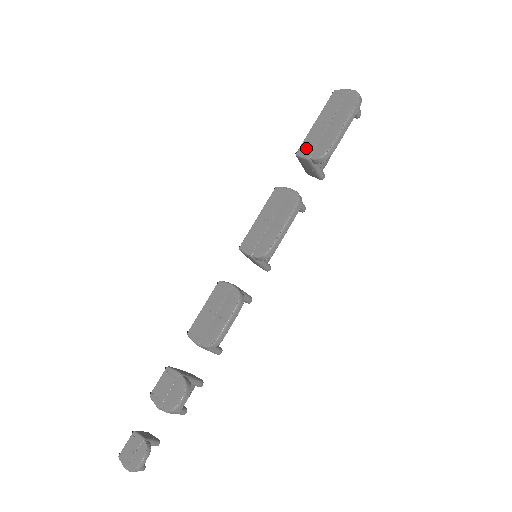
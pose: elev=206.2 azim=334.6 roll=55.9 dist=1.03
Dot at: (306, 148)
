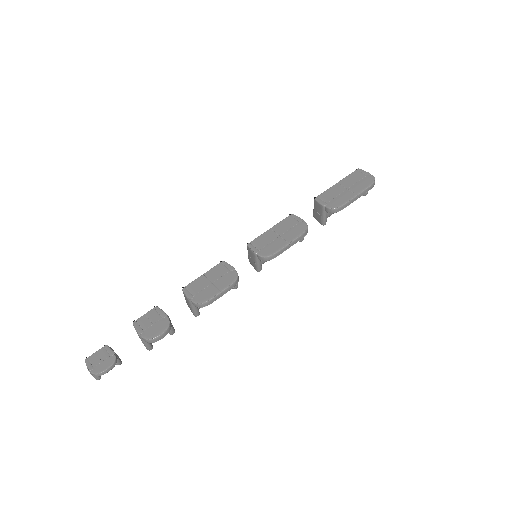
Dot at: (324, 197)
